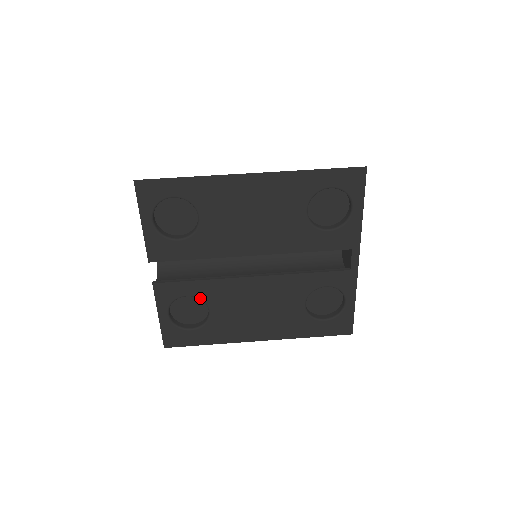
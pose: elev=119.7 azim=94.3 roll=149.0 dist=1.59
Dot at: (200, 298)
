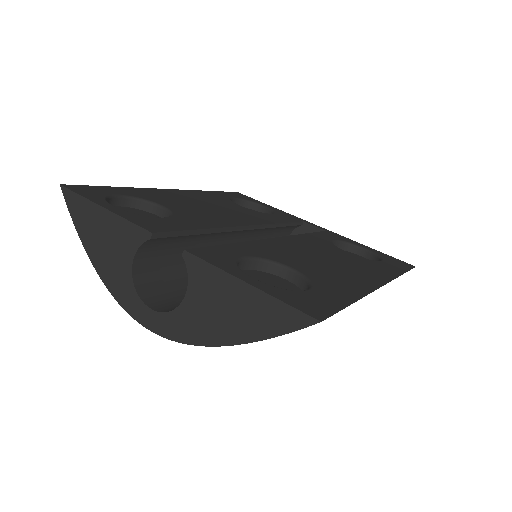
Dot at: (260, 258)
